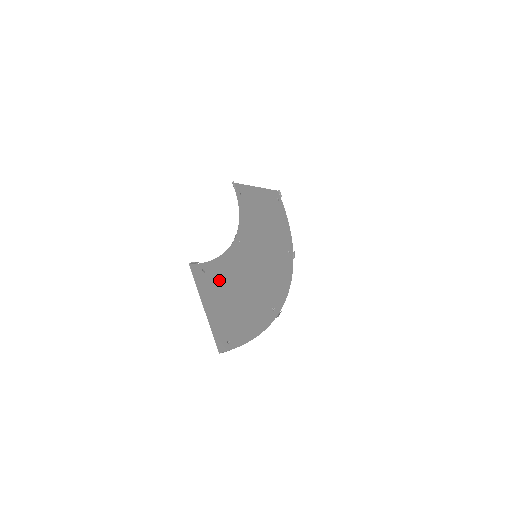
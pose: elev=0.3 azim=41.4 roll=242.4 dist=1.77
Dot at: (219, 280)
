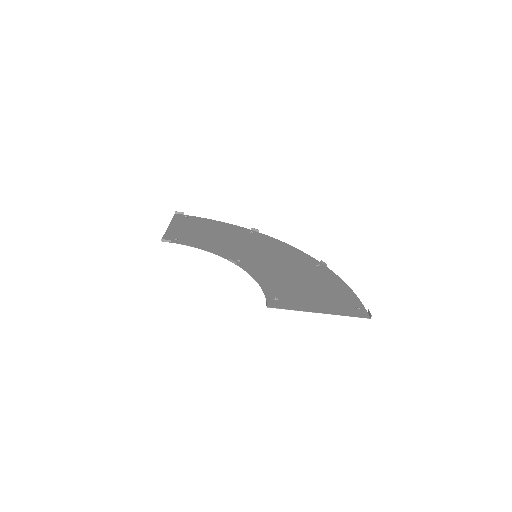
Dot at: (286, 291)
